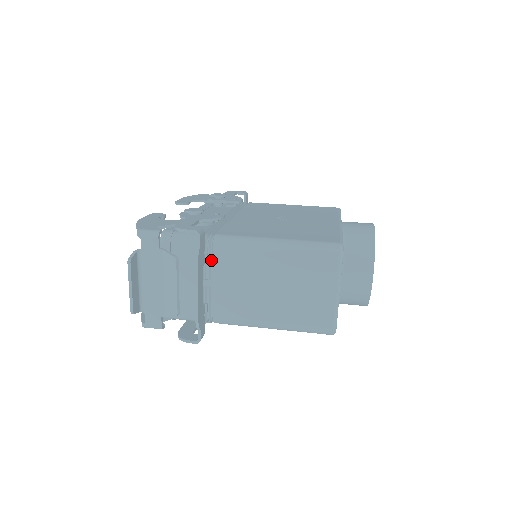
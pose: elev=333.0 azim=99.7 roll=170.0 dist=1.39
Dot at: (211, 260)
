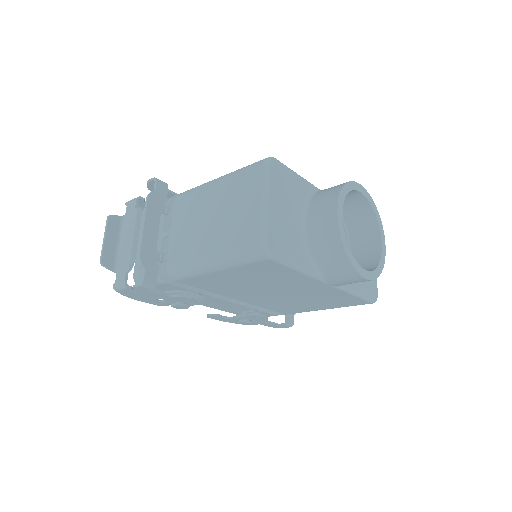
Dot at: (173, 212)
